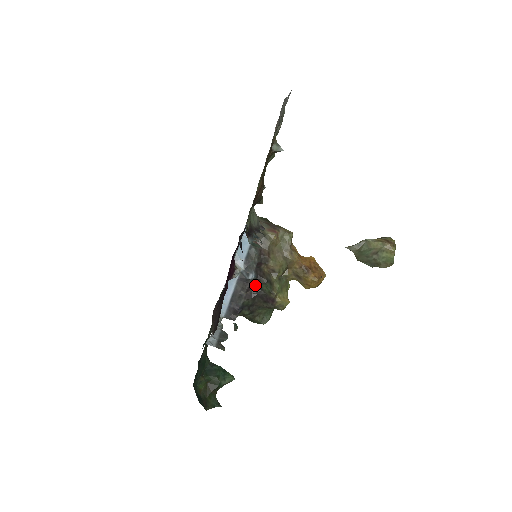
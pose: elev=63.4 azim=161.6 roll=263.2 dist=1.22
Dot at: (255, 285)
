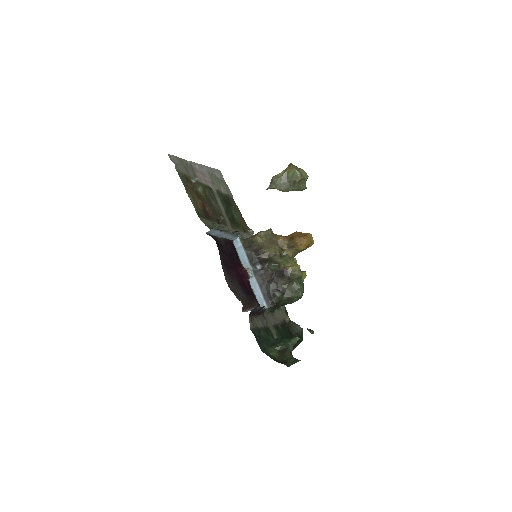
Dot at: (268, 272)
